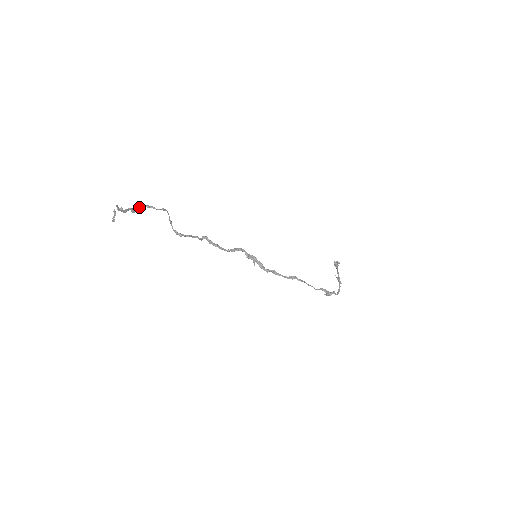
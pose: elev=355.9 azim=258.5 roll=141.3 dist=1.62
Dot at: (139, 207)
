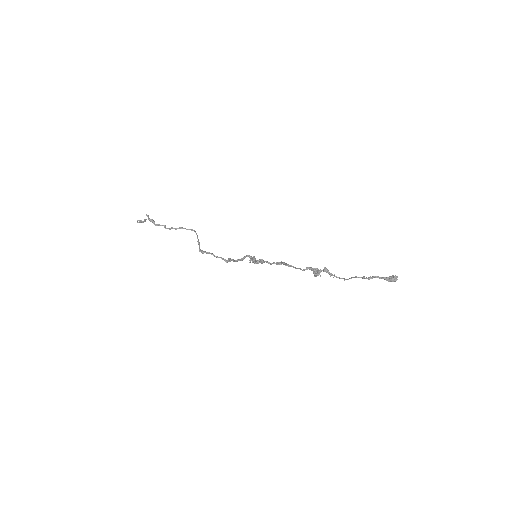
Dot at: (174, 228)
